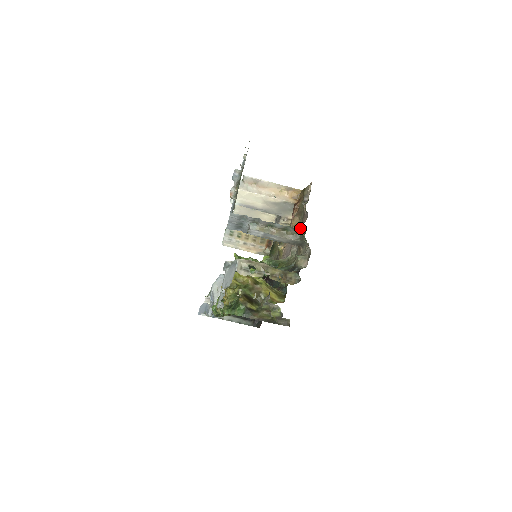
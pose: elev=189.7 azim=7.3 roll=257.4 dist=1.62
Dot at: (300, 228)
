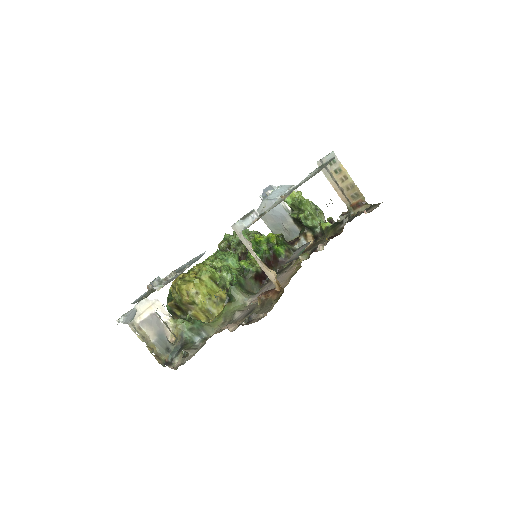
Dot at: (228, 326)
